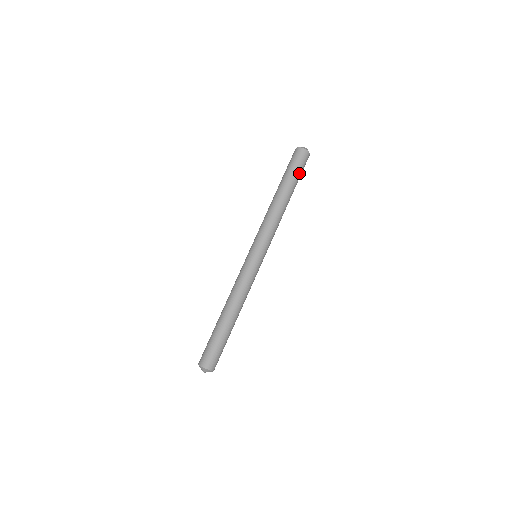
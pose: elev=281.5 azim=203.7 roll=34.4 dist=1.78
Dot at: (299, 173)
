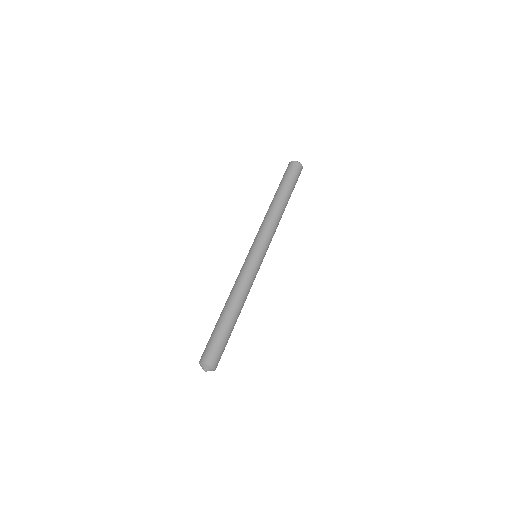
Dot at: (294, 182)
